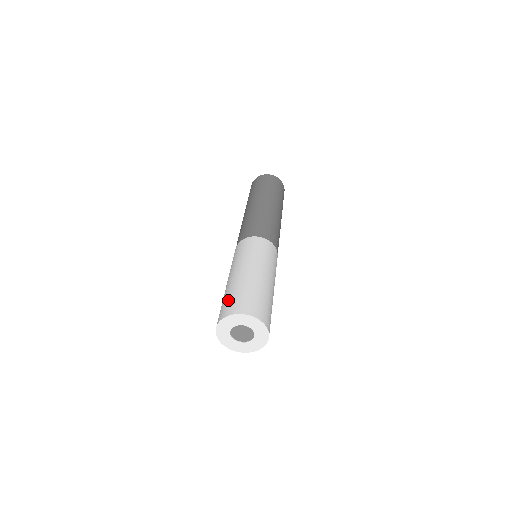
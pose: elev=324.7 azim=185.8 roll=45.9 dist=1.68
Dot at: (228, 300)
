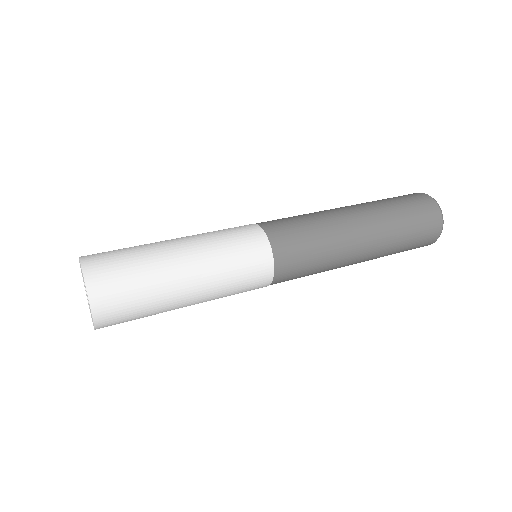
Dot at: (115, 250)
